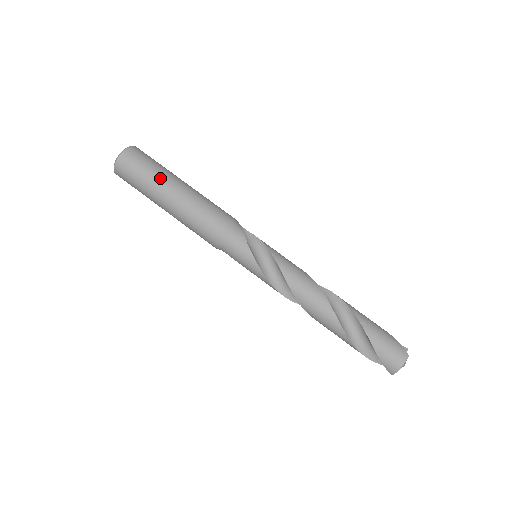
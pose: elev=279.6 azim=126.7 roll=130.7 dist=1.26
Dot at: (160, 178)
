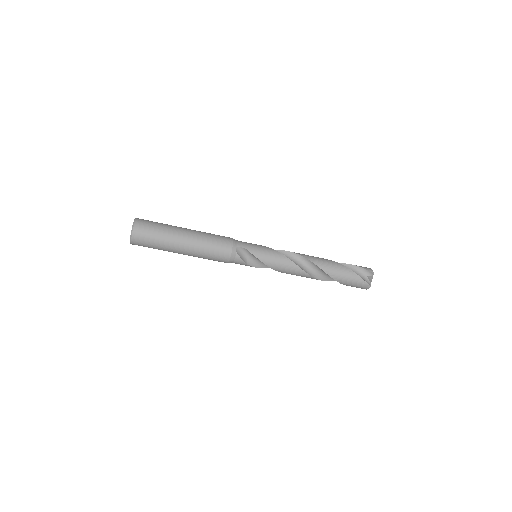
Dot at: (167, 249)
